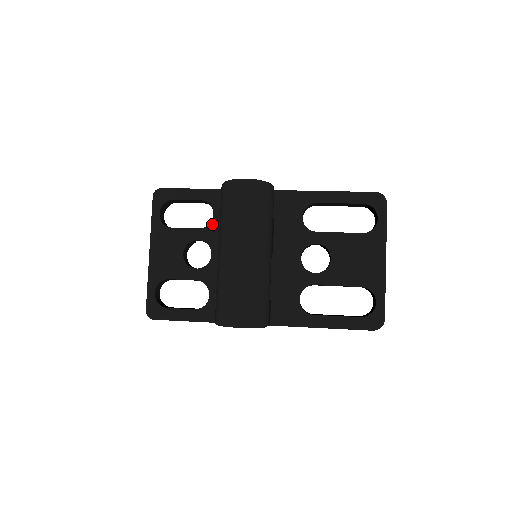
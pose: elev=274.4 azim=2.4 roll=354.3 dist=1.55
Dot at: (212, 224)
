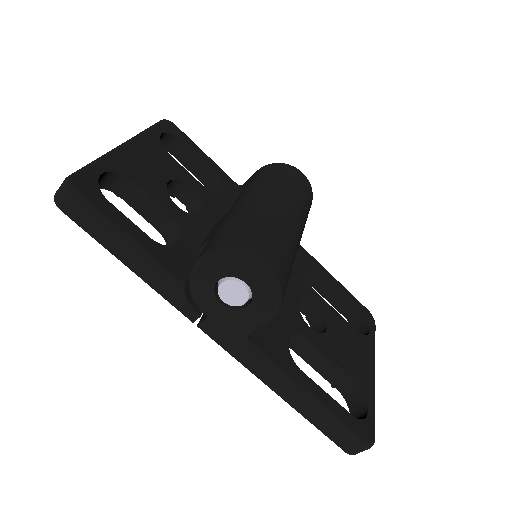
Dot at: (216, 193)
